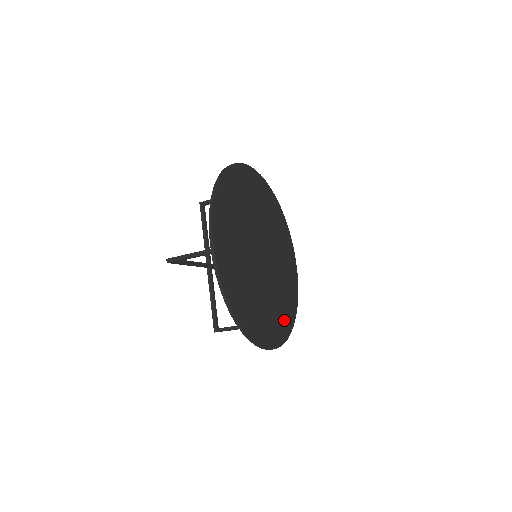
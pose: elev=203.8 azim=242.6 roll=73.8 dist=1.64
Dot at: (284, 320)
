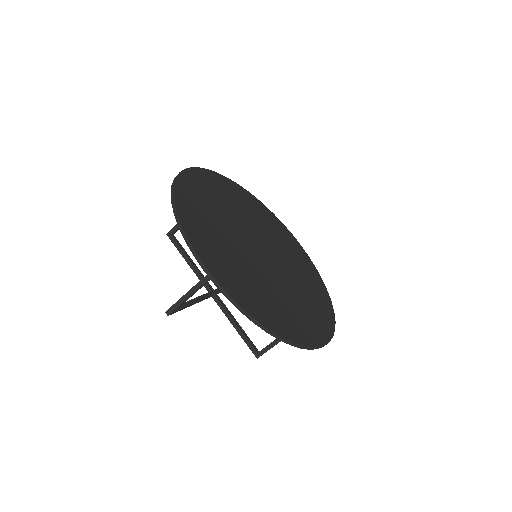
Dot at: (321, 305)
